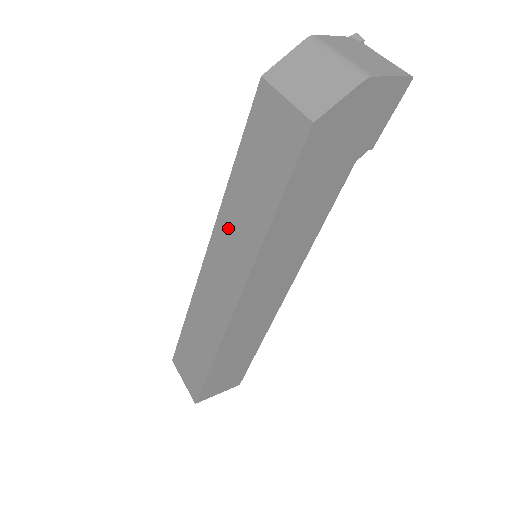
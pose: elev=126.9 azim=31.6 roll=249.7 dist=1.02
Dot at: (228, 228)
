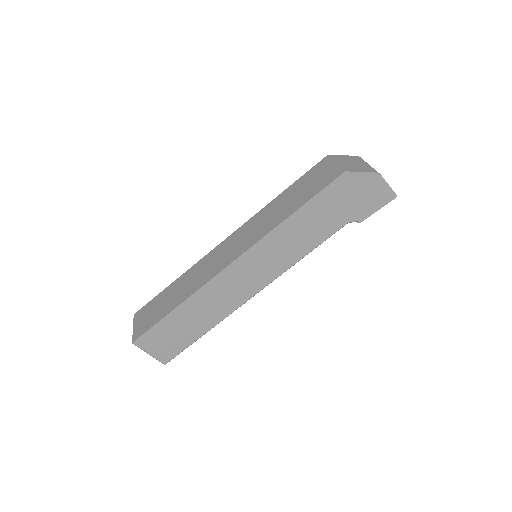
Dot at: (257, 221)
